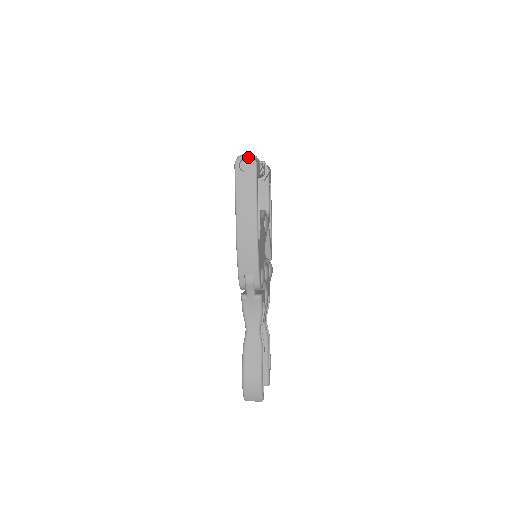
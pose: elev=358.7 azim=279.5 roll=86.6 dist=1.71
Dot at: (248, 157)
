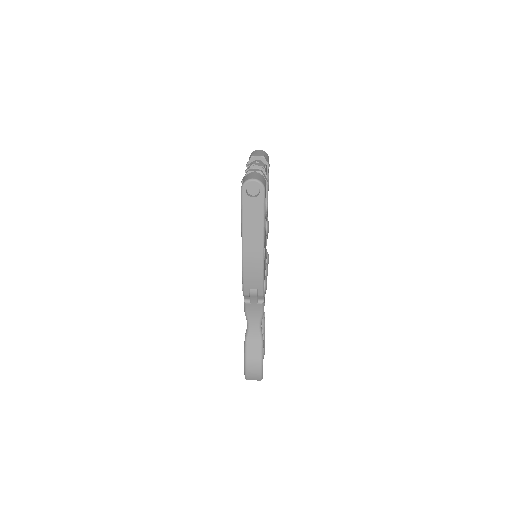
Dot at: (256, 183)
